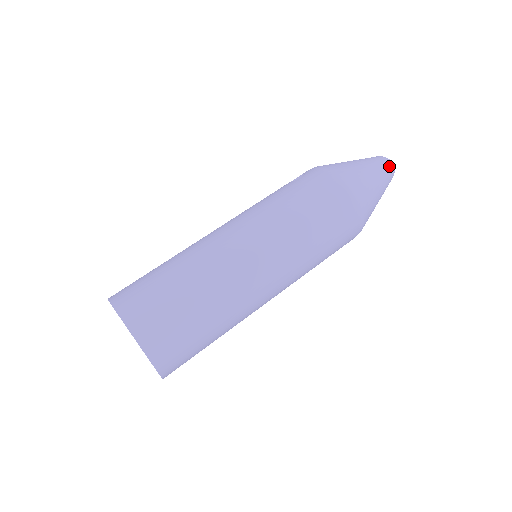
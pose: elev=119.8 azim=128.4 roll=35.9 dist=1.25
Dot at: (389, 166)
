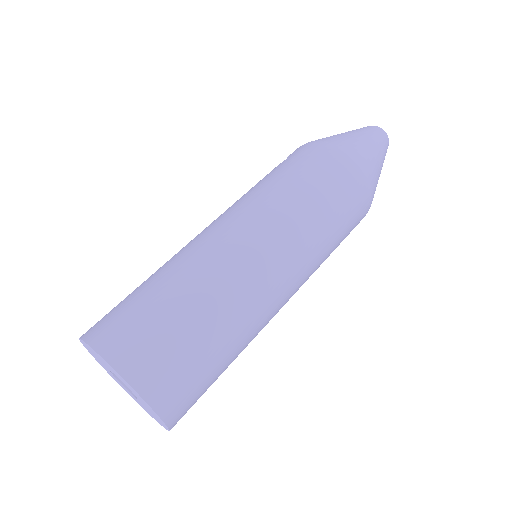
Dot at: (382, 132)
